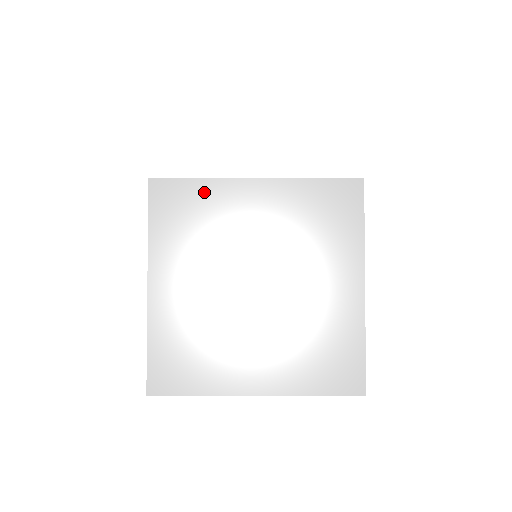
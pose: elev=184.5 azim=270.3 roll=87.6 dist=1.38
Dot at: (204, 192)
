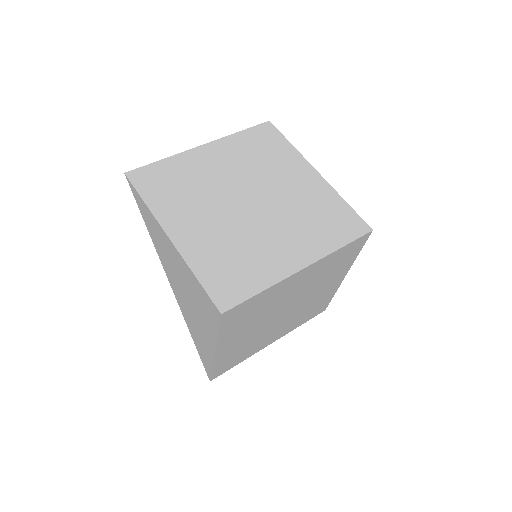
Dot at: (264, 296)
